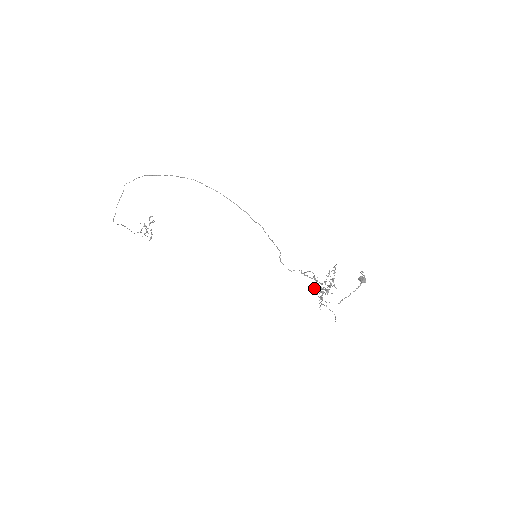
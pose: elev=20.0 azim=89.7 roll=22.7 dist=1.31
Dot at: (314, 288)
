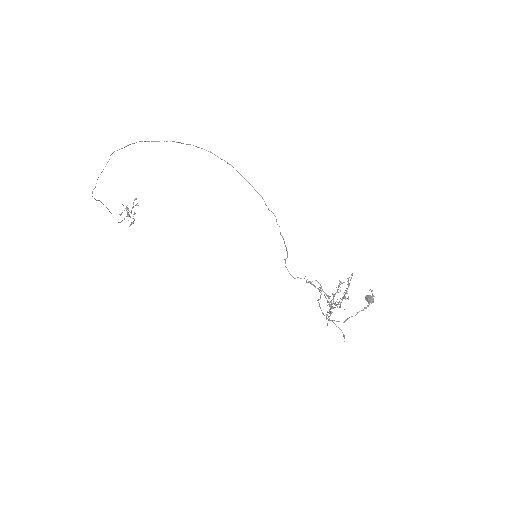
Dot at: occluded
